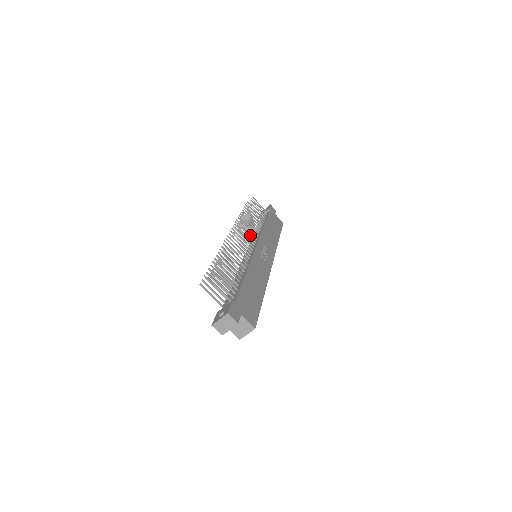
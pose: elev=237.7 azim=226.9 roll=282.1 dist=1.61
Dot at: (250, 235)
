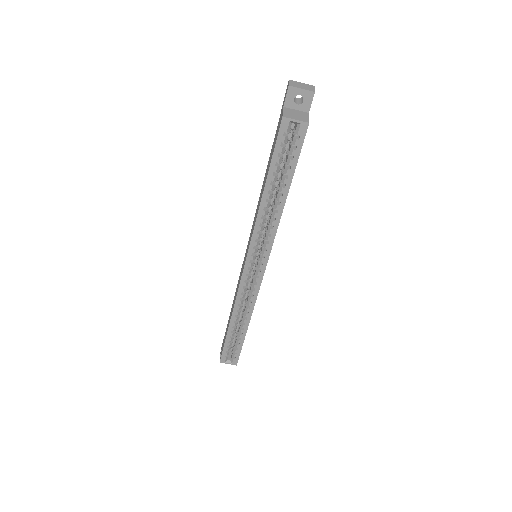
Dot at: occluded
